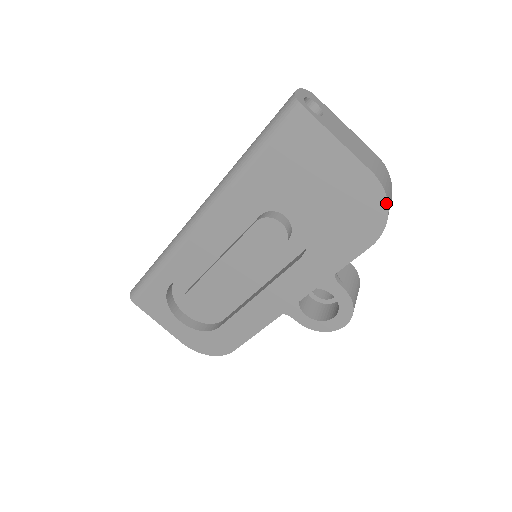
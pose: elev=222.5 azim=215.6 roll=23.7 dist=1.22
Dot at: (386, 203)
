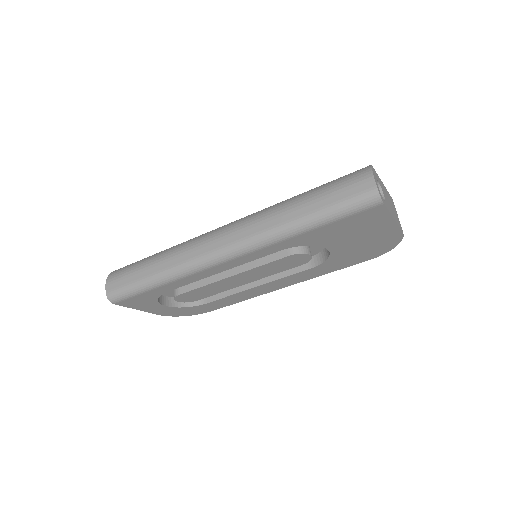
Dot at: (398, 243)
